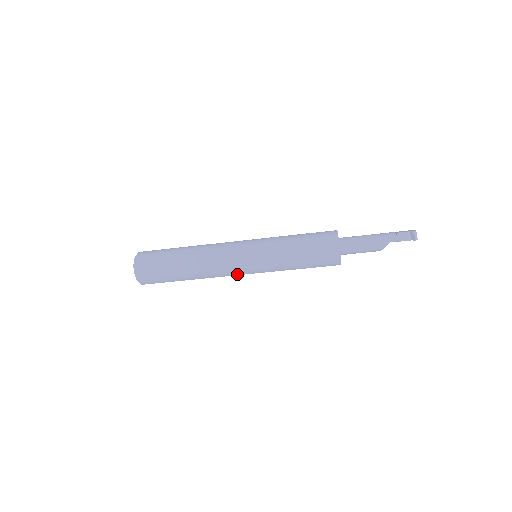
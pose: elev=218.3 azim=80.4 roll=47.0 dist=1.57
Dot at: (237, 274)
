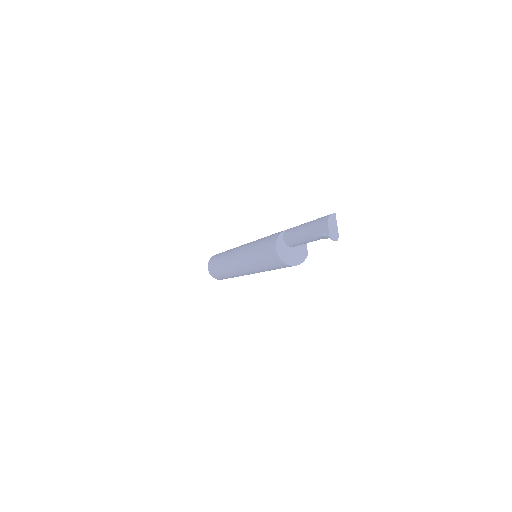
Dot at: occluded
